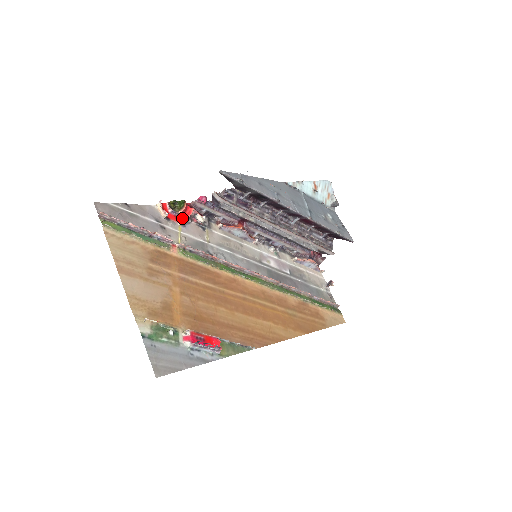
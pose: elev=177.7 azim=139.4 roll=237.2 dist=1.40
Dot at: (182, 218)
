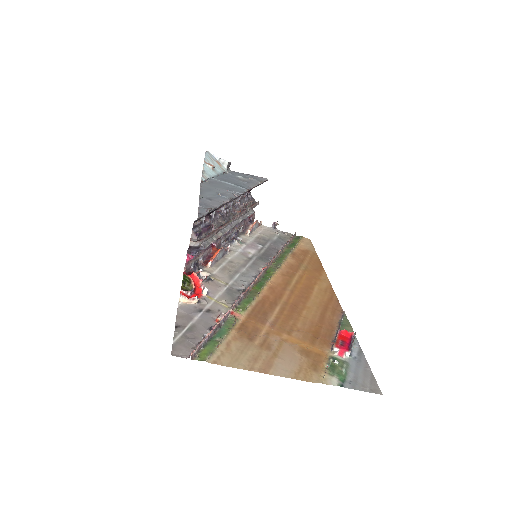
Dot at: (198, 289)
